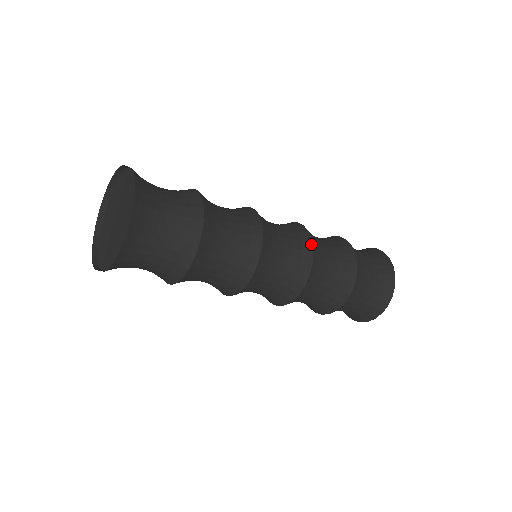
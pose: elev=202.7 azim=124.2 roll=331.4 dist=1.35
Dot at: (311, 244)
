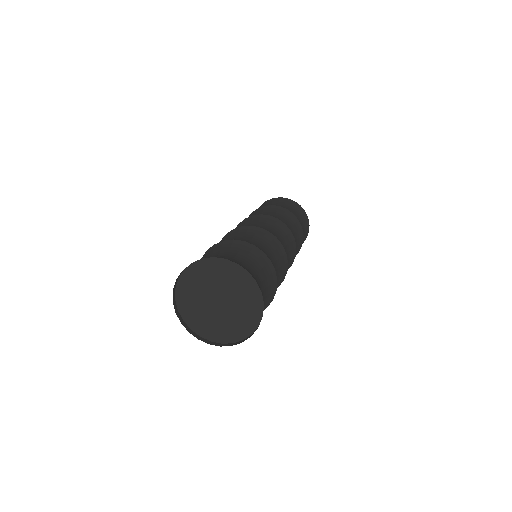
Dot at: occluded
